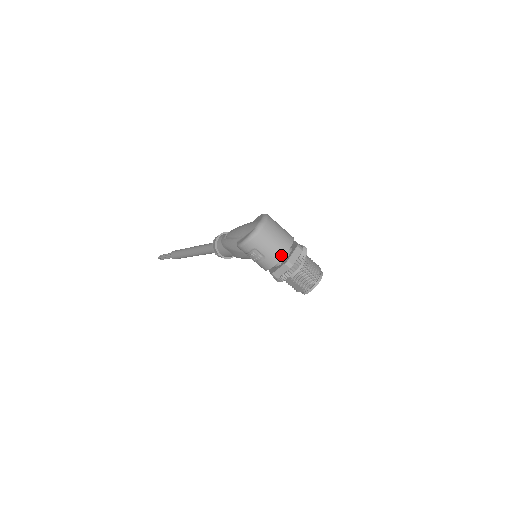
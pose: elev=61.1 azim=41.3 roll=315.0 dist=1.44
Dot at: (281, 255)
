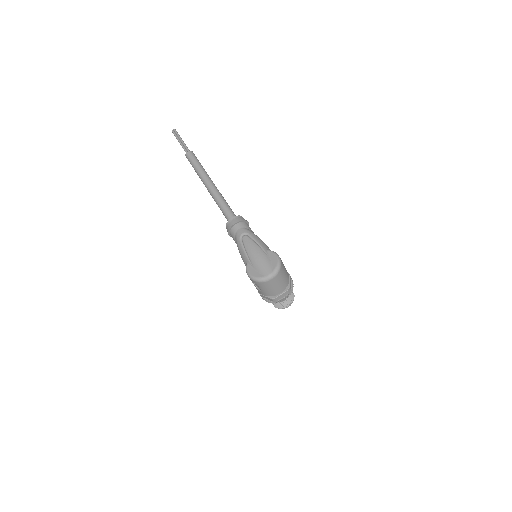
Dot at: (273, 295)
